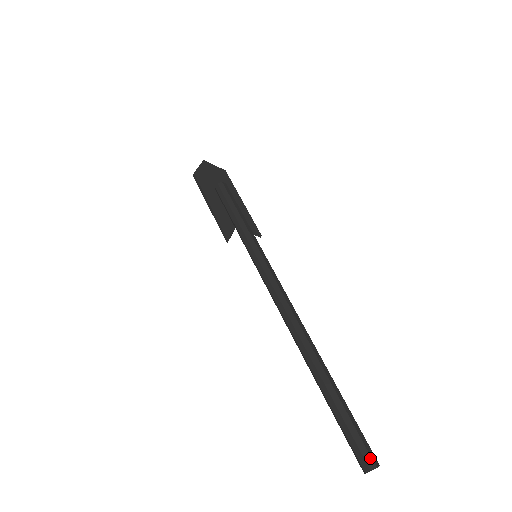
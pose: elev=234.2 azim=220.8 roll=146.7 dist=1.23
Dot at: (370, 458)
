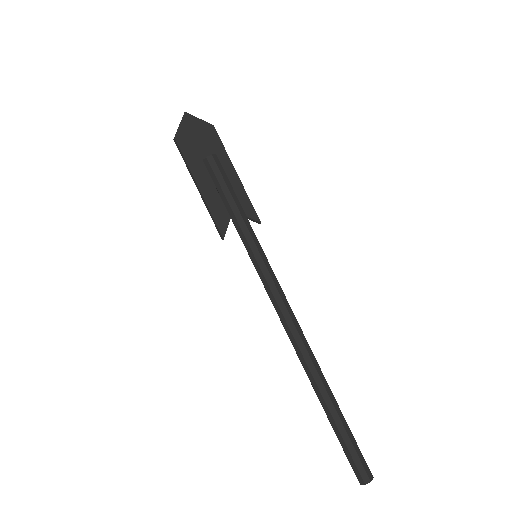
Dot at: (366, 474)
